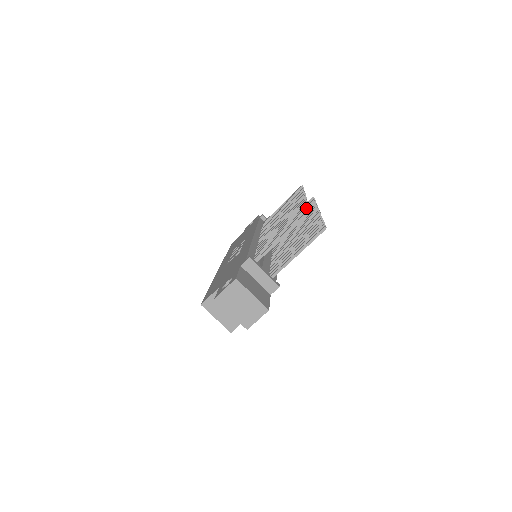
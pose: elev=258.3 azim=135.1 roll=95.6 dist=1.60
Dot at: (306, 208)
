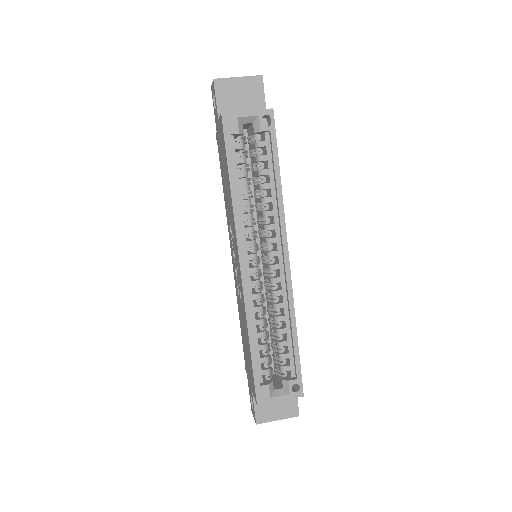
Dot at: occluded
